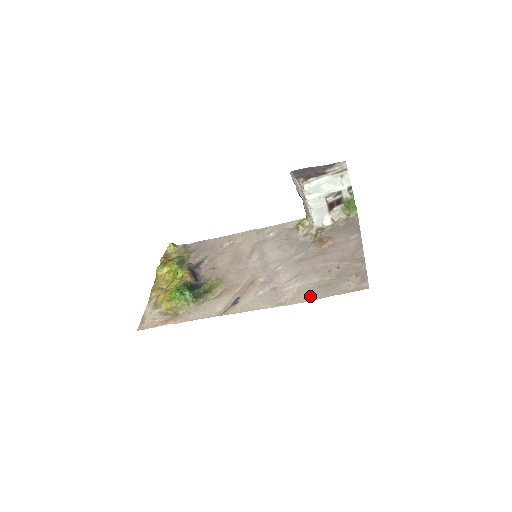
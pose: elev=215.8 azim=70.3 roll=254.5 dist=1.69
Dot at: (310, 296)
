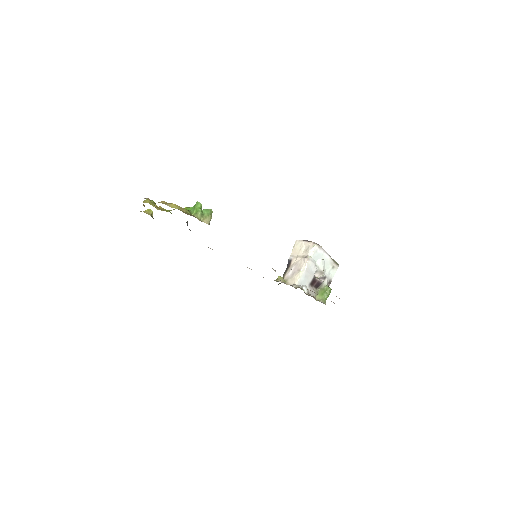
Dot at: occluded
